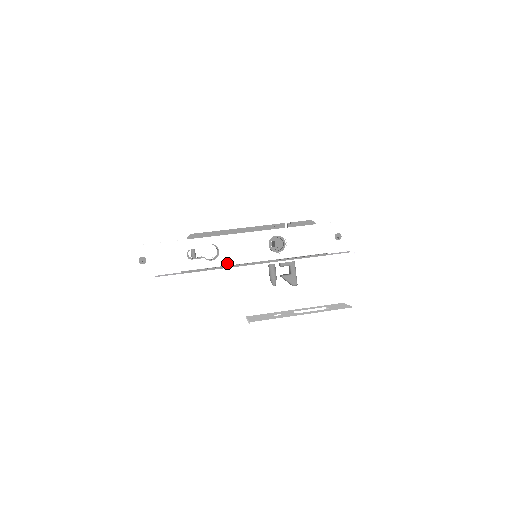
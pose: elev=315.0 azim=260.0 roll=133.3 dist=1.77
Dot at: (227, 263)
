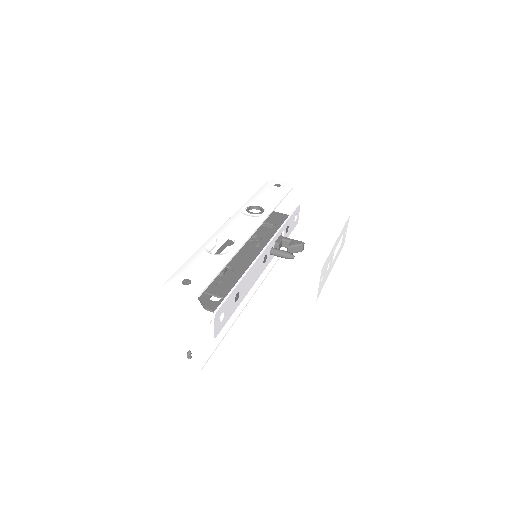
Dot at: (245, 237)
